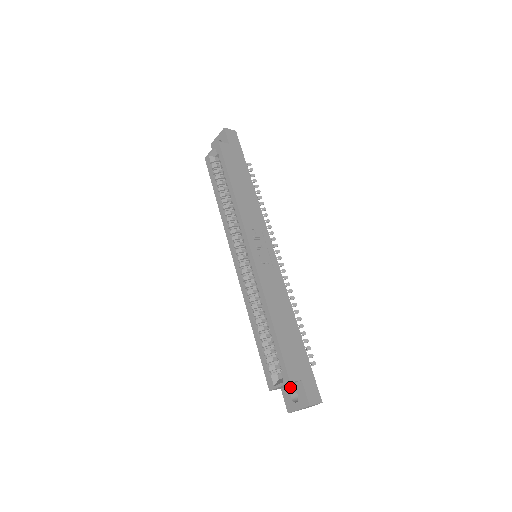
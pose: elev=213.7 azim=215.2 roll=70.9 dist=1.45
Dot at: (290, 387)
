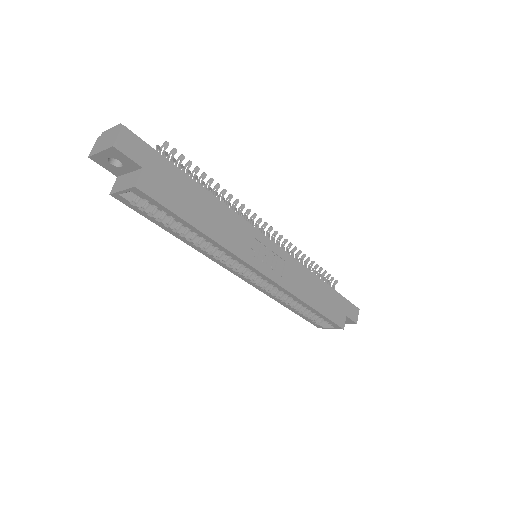
Dot at: occluded
